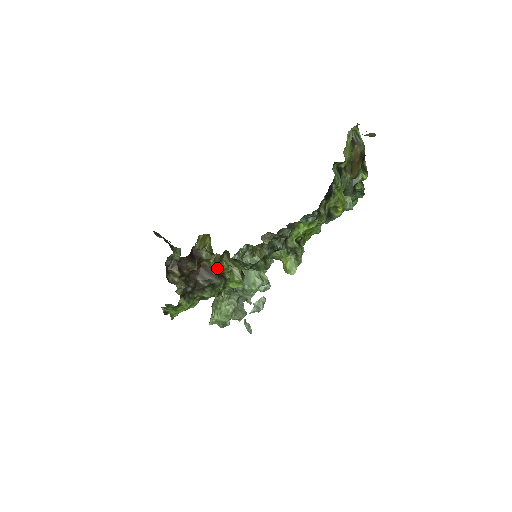
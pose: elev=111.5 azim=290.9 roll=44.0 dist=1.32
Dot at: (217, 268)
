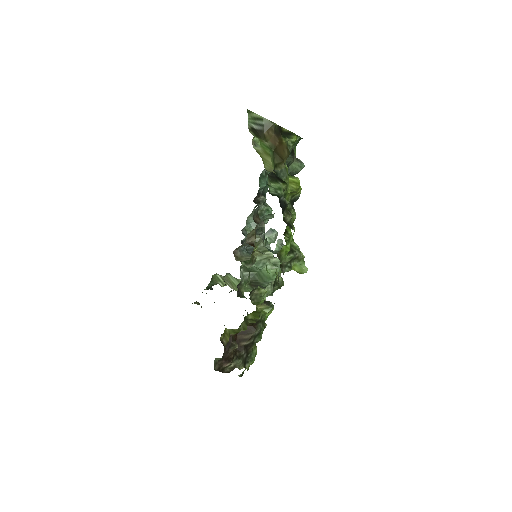
Dot at: (248, 325)
